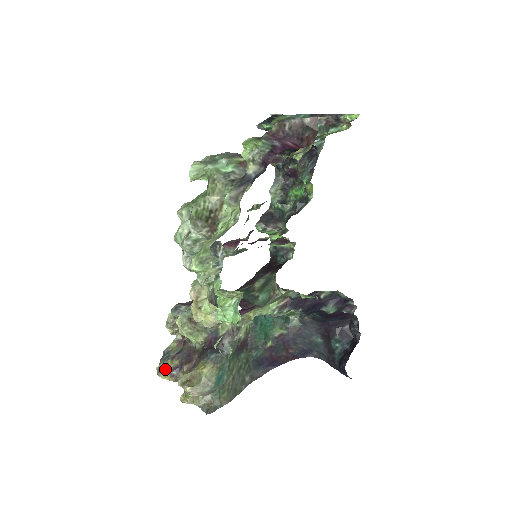
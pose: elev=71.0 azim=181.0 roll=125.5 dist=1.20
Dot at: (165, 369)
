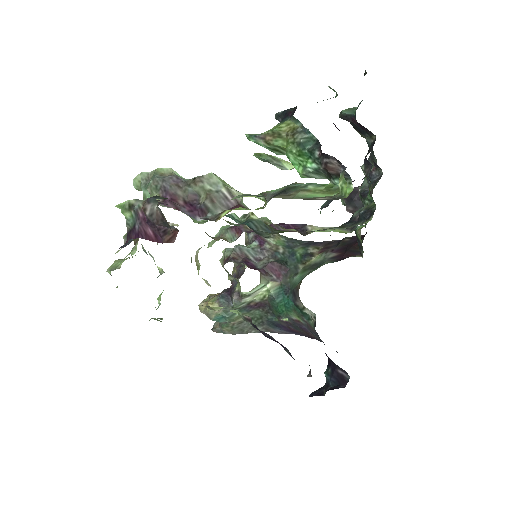
Dot at: (234, 269)
